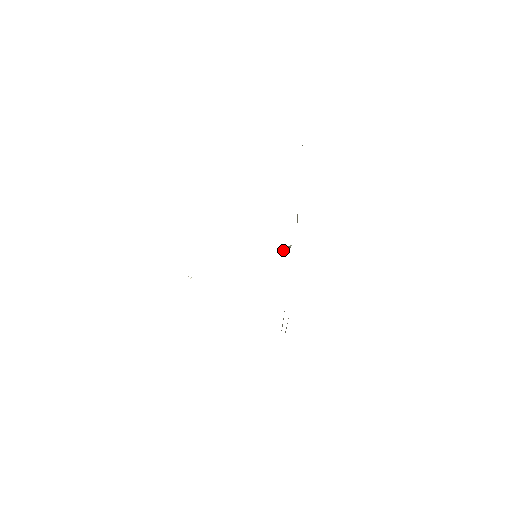
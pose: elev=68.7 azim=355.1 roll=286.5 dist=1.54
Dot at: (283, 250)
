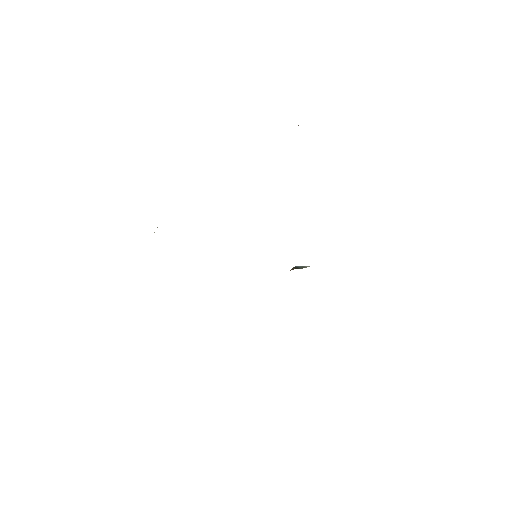
Dot at: occluded
